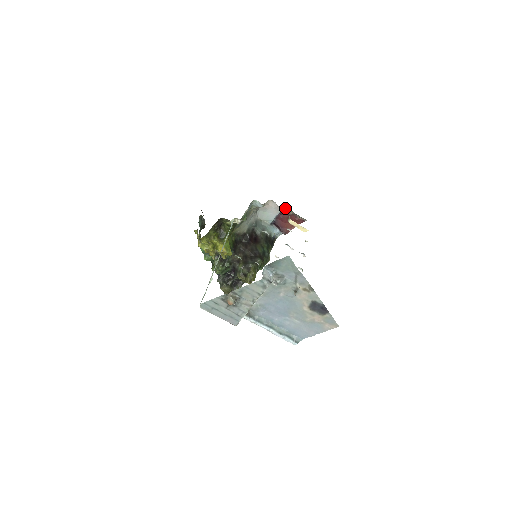
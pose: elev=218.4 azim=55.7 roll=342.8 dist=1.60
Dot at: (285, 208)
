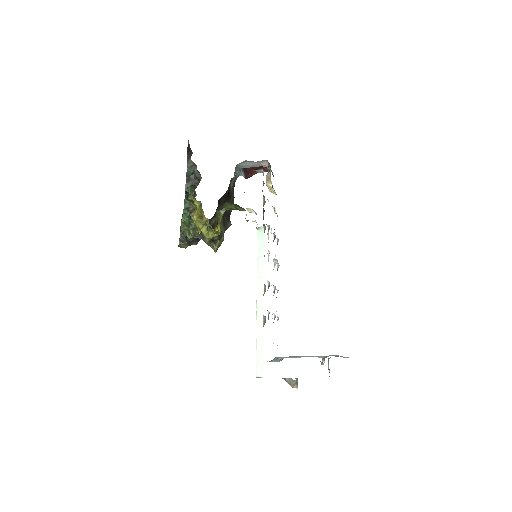
Dot at: occluded
